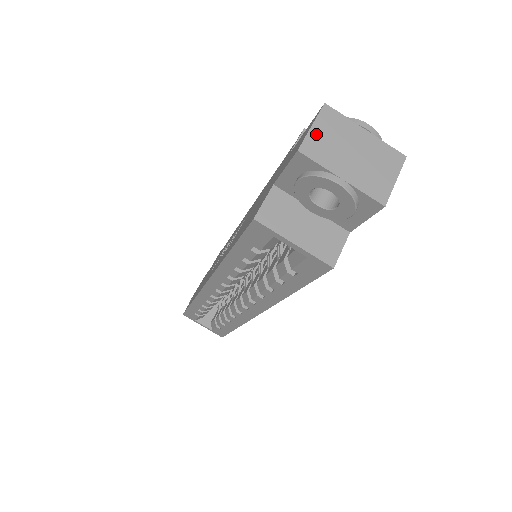
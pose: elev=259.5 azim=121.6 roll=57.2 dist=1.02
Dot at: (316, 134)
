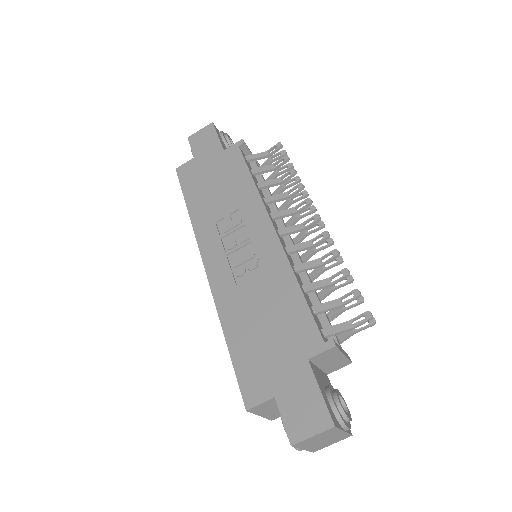
Dot at: (311, 439)
